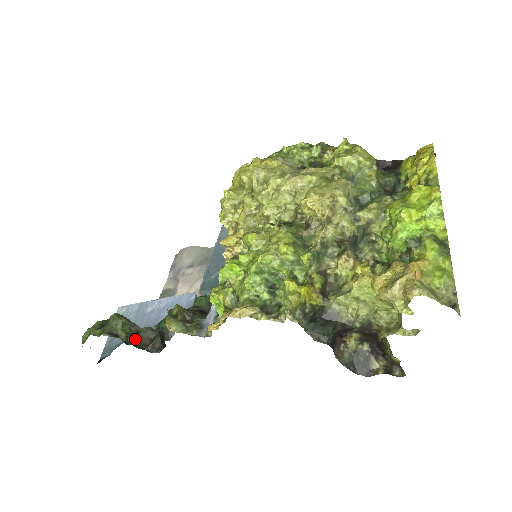
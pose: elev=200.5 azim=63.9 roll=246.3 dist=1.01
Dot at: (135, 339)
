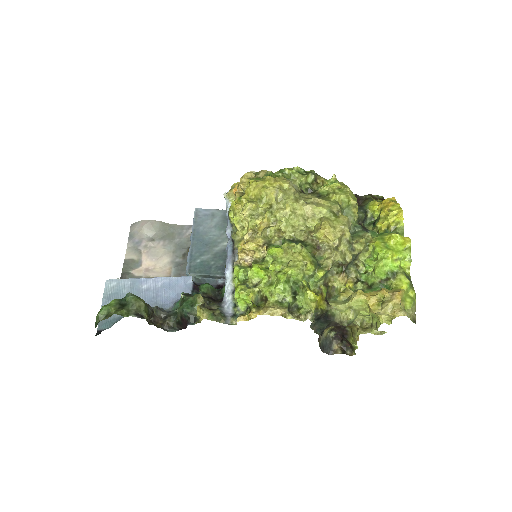
Dot at: occluded
